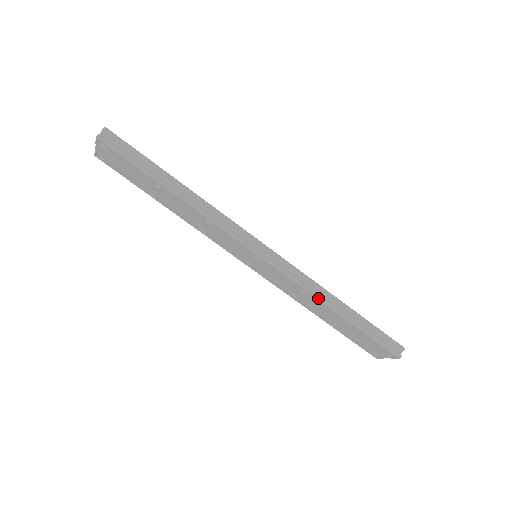
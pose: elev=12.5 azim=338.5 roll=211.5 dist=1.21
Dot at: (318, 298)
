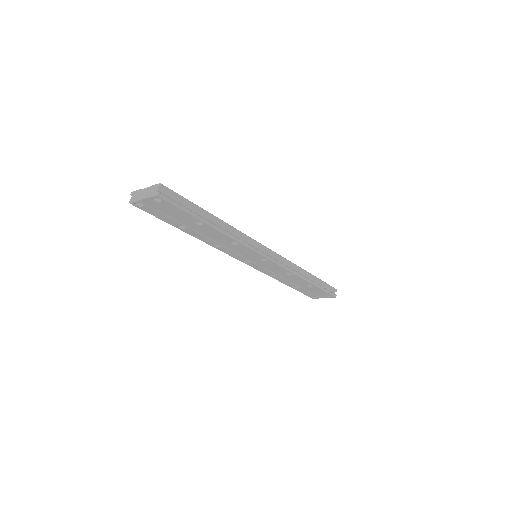
Dot at: (299, 276)
